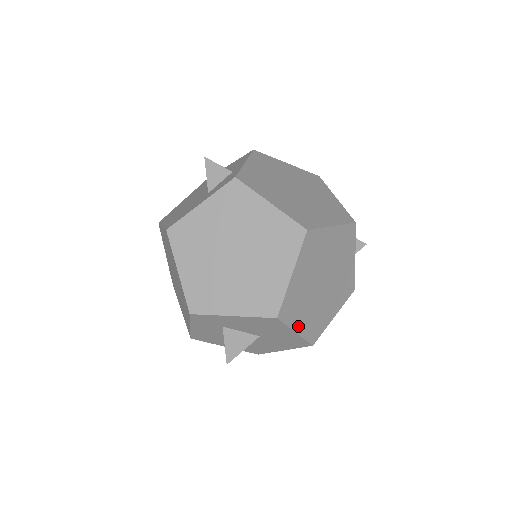
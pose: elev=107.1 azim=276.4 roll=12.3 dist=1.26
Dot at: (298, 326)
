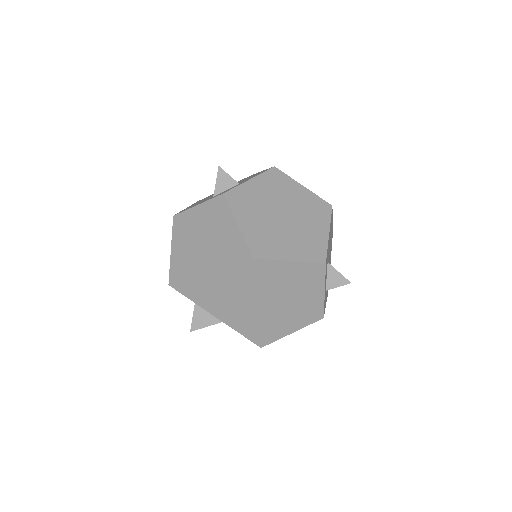
Dot at: (241, 328)
